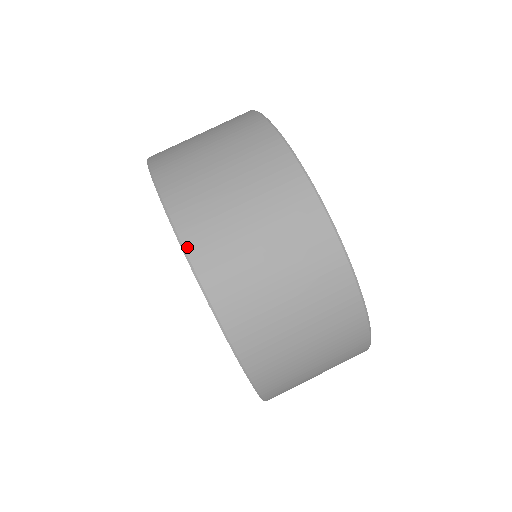
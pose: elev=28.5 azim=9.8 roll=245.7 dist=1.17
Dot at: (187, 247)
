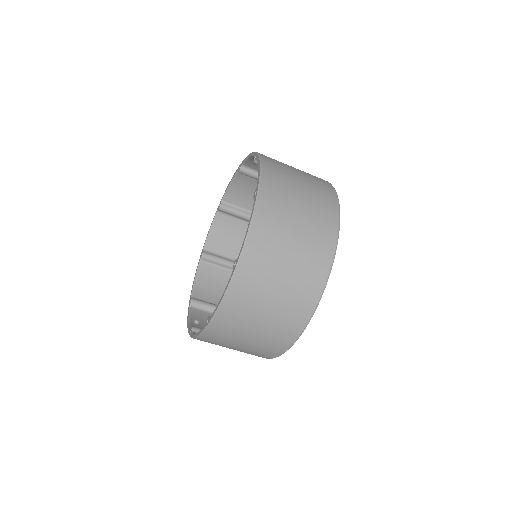
Dot at: (263, 164)
